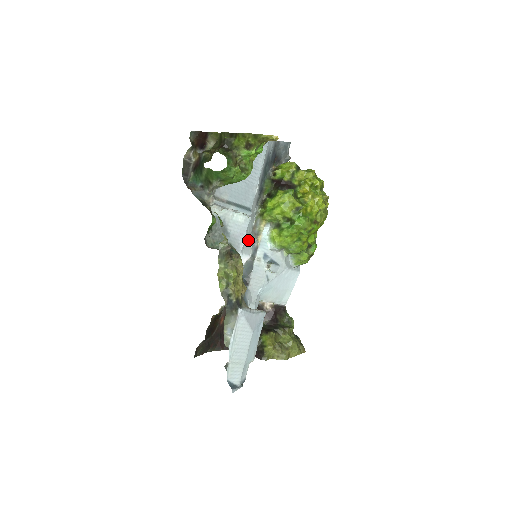
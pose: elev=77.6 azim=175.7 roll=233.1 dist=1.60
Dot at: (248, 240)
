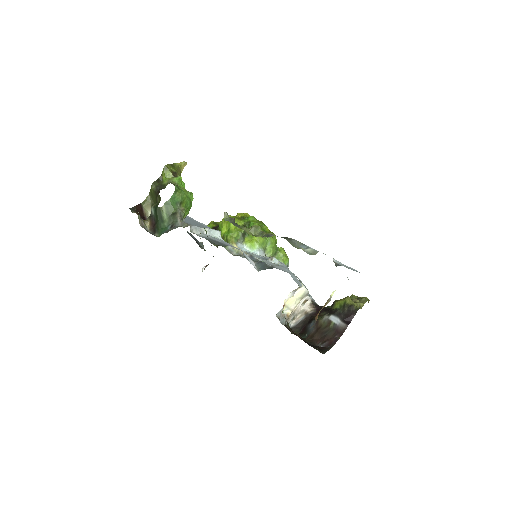
Dot at: occluded
